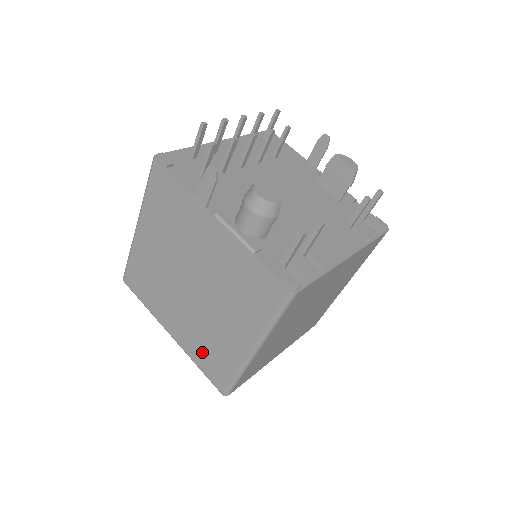
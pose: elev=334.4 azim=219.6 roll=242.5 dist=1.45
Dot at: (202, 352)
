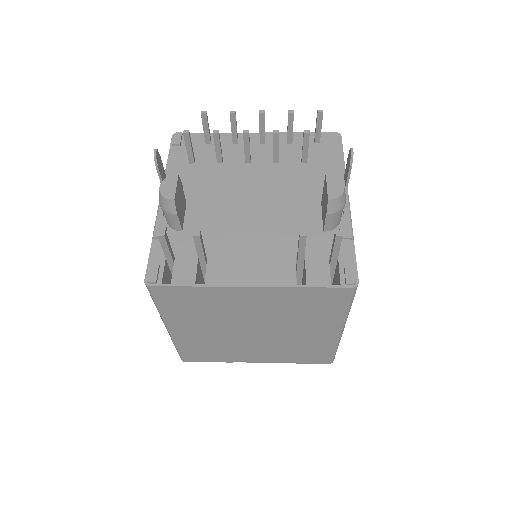
Dot at: occluded
